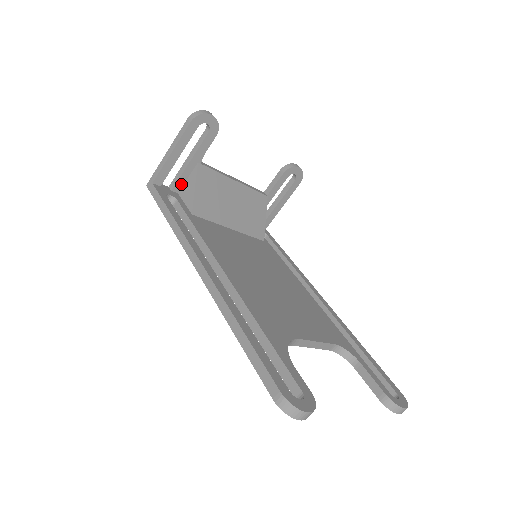
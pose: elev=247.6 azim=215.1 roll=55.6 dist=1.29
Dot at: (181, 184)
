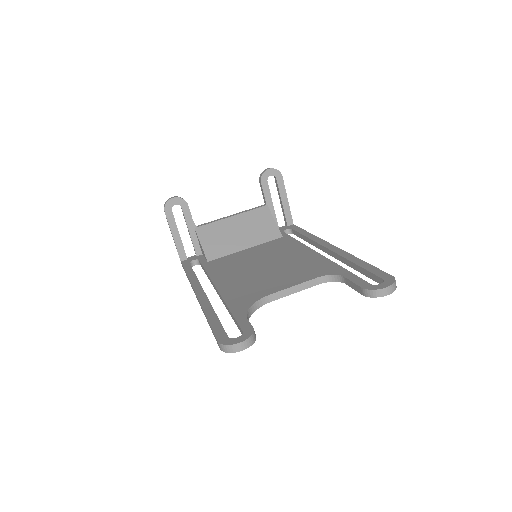
Dot at: (199, 248)
